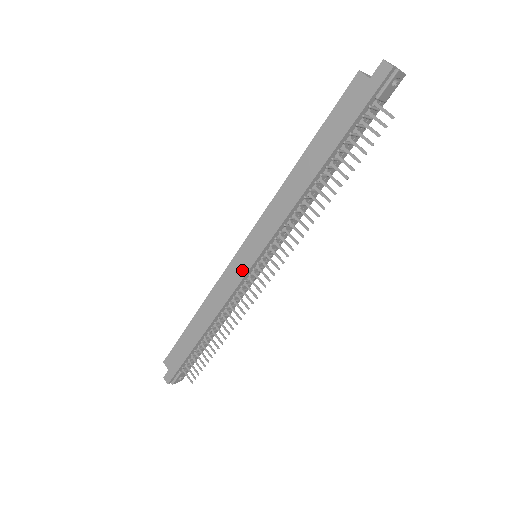
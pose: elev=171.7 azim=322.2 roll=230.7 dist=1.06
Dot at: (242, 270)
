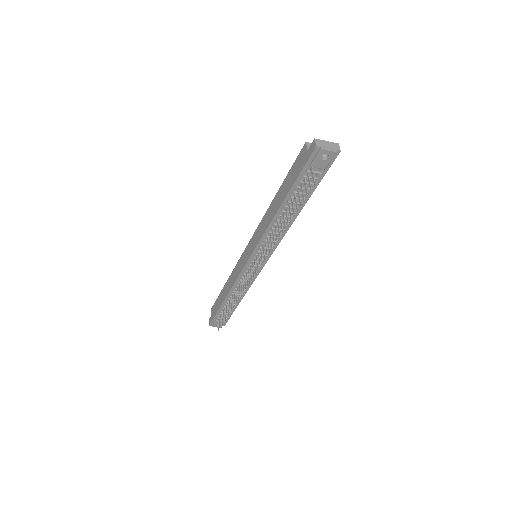
Dot at: (244, 263)
